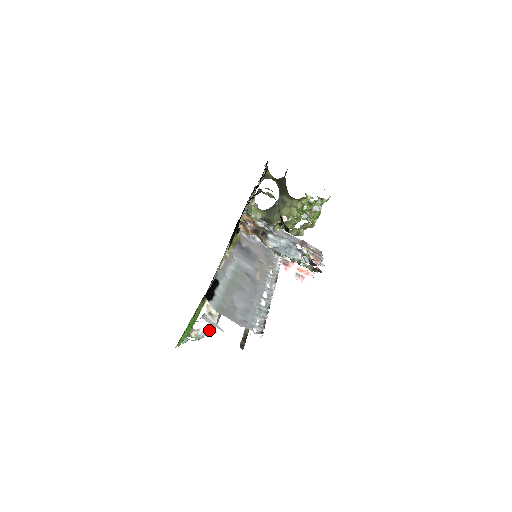
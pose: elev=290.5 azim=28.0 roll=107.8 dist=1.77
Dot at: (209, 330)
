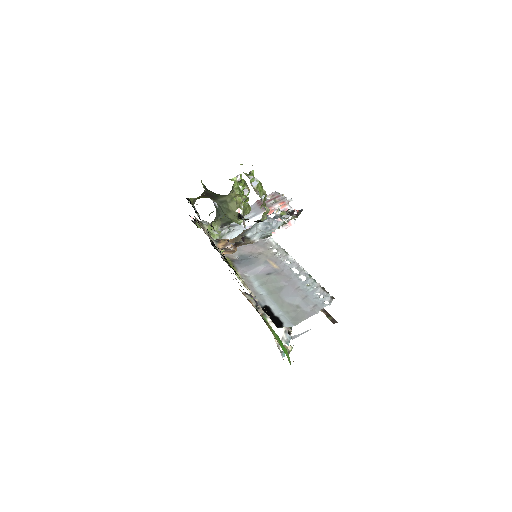
Dot at: (289, 330)
